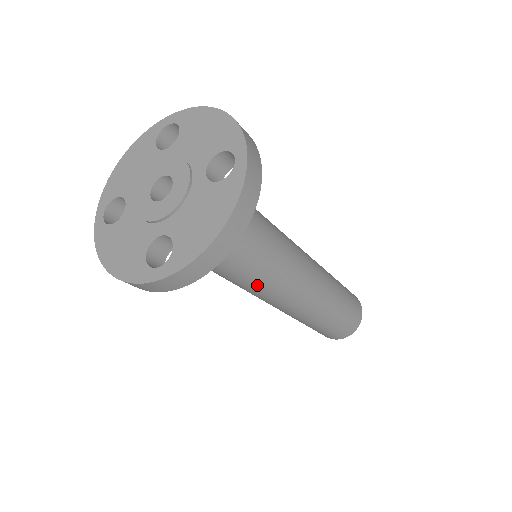
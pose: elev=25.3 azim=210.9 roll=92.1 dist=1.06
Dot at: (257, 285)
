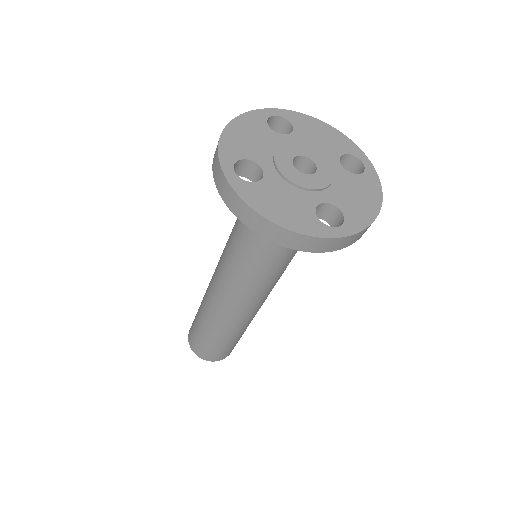
Dot at: (272, 279)
